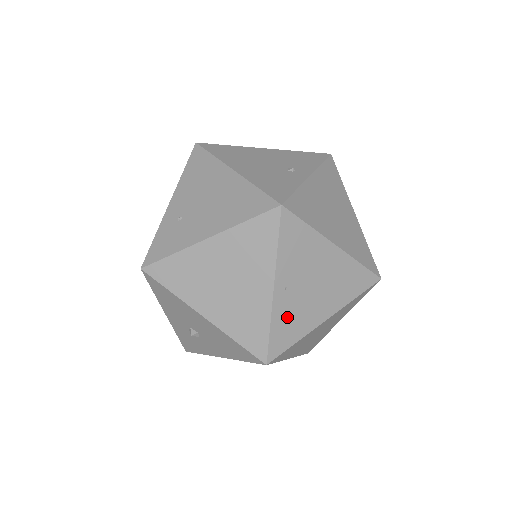
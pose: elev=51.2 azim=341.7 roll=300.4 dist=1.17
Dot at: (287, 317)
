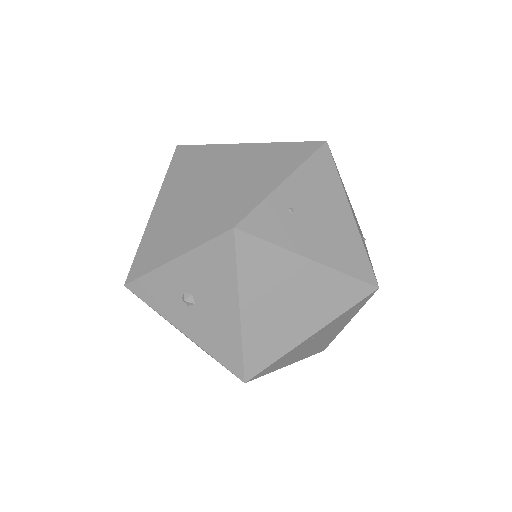
Dot at: (289, 356)
